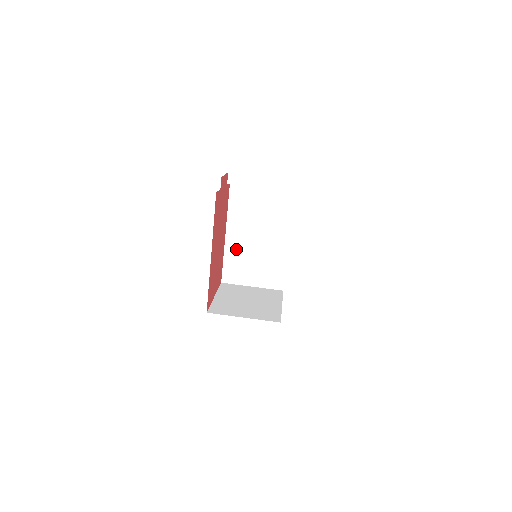
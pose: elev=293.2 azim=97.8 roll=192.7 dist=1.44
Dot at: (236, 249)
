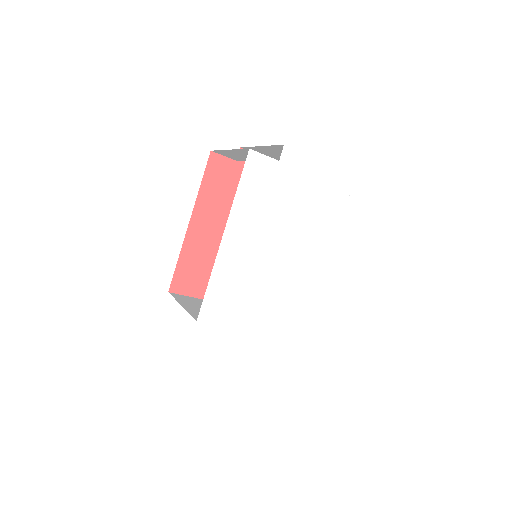
Dot at: occluded
